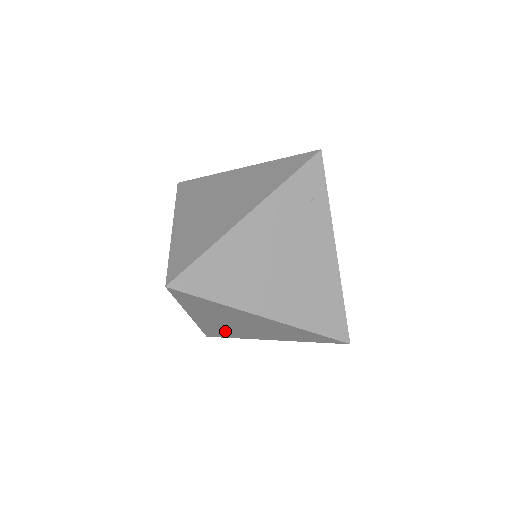
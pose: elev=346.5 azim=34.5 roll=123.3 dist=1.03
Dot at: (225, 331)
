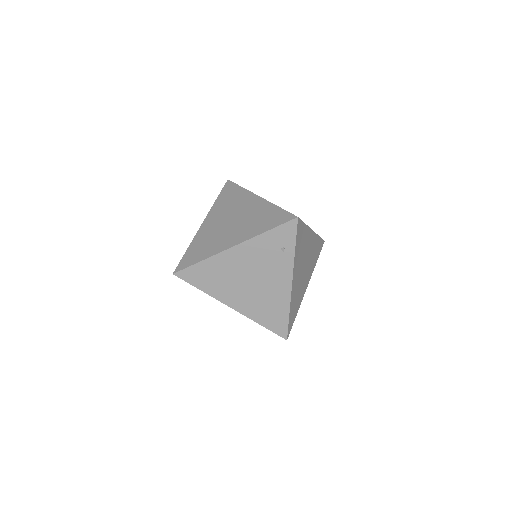
Dot at: occluded
